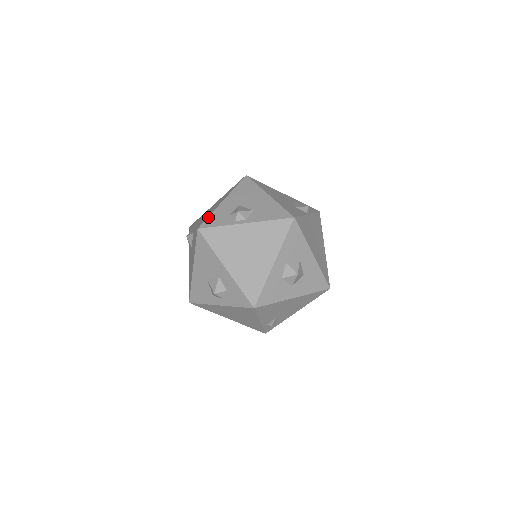
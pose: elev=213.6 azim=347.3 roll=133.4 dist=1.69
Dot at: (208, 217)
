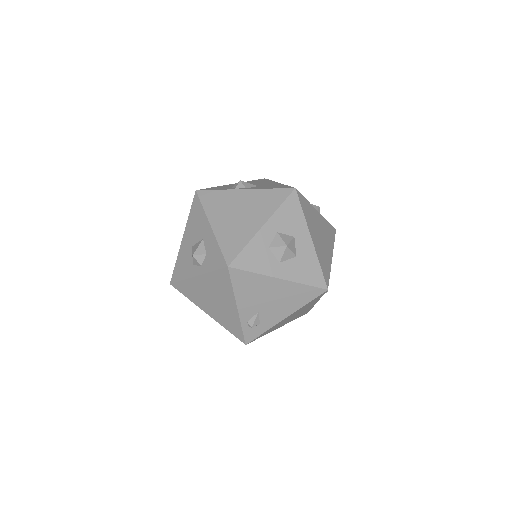
Dot at: (211, 187)
